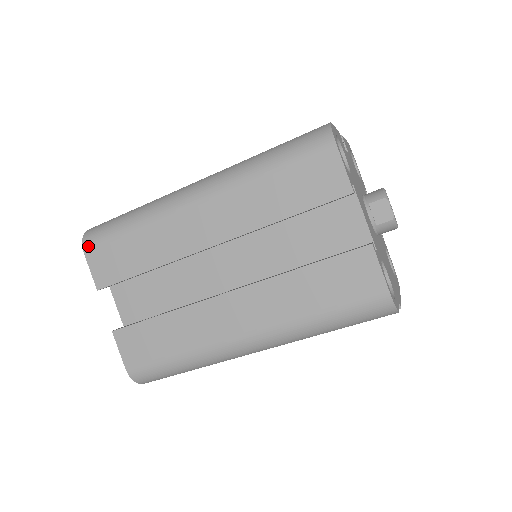
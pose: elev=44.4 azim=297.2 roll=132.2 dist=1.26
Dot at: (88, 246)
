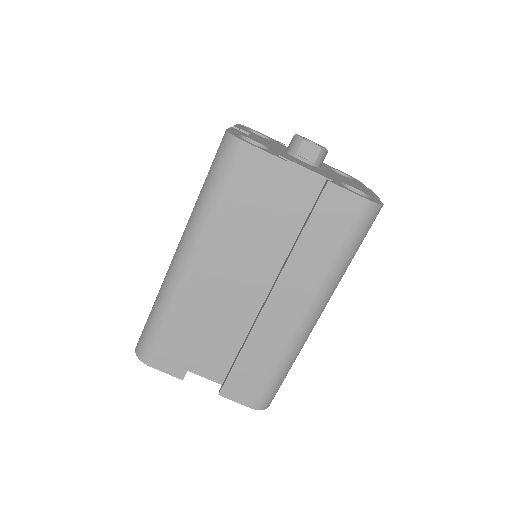
Dot at: (148, 360)
